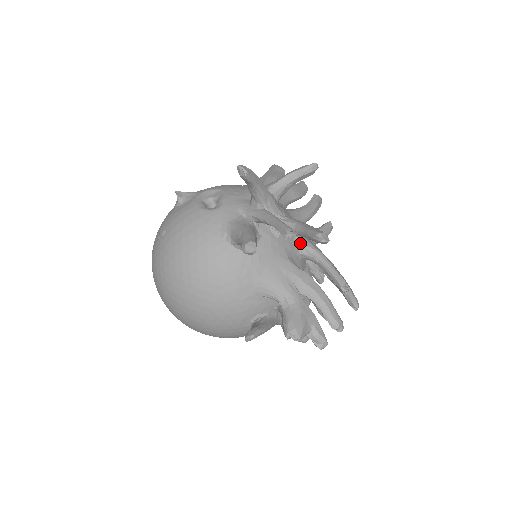
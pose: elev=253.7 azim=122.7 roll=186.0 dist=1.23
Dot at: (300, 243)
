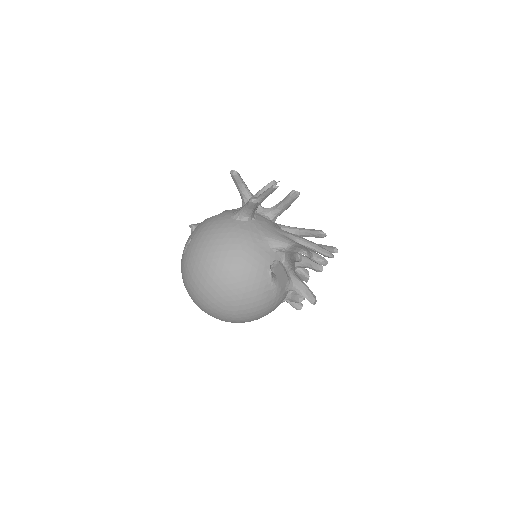
Dot at: (283, 226)
